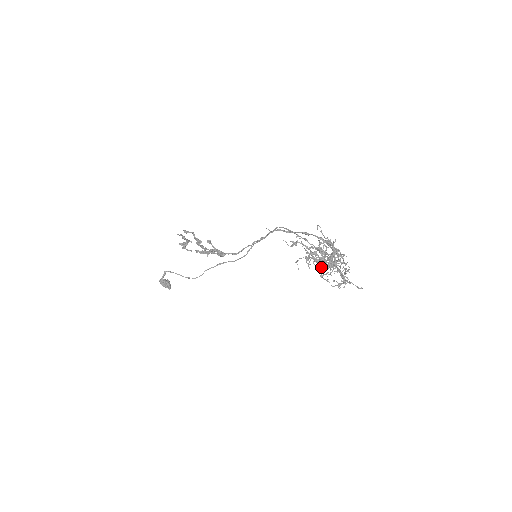
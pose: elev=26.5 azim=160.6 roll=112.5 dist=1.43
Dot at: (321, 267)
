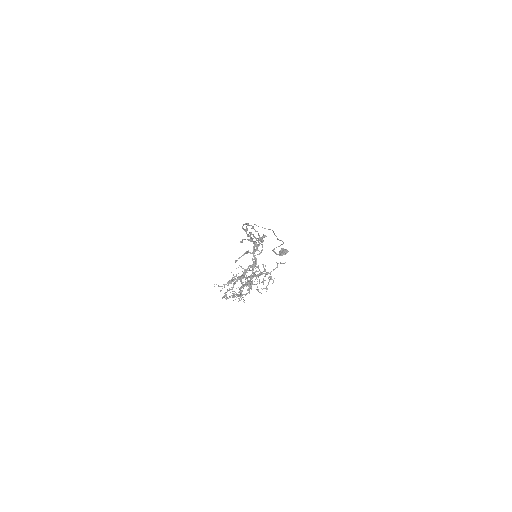
Dot at: occluded
